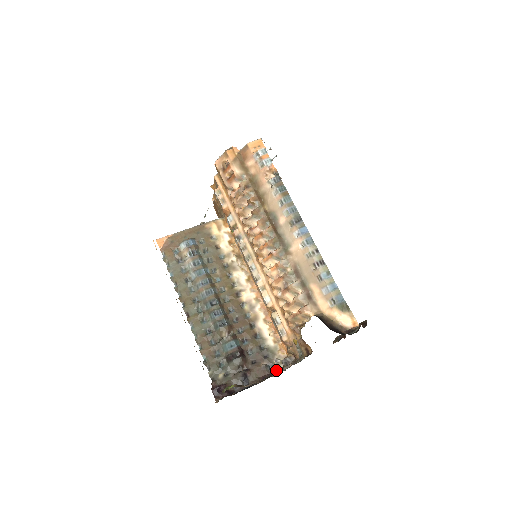
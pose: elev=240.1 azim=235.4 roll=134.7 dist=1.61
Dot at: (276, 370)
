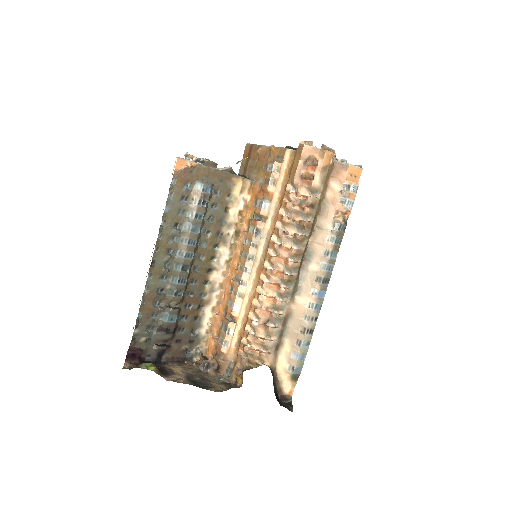
Dot at: (190, 357)
